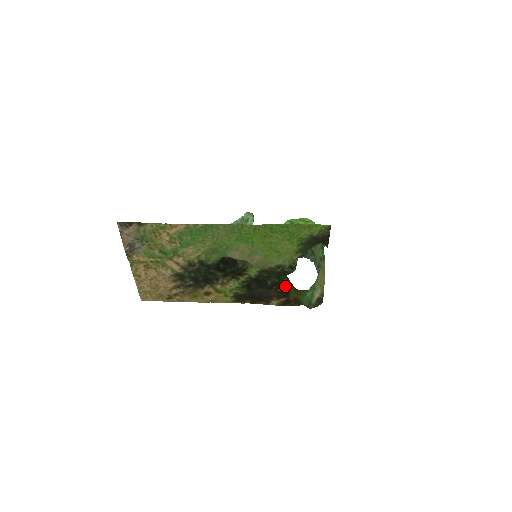
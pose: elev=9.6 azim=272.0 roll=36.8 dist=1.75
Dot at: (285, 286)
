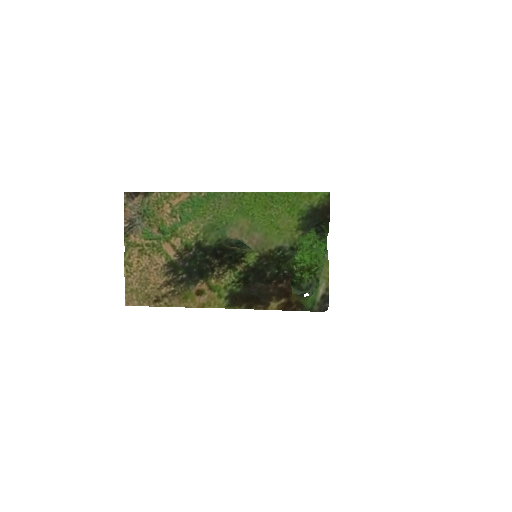
Dot at: (286, 282)
